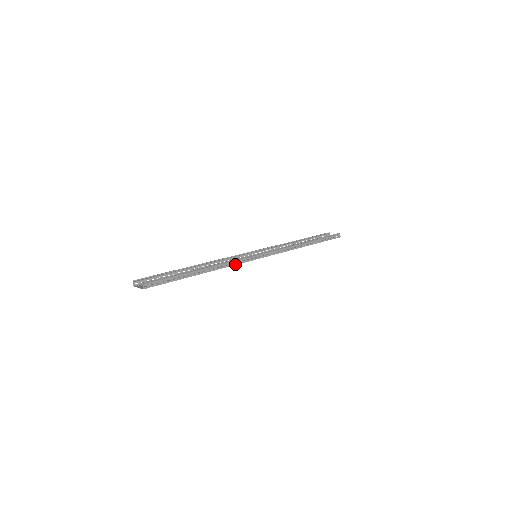
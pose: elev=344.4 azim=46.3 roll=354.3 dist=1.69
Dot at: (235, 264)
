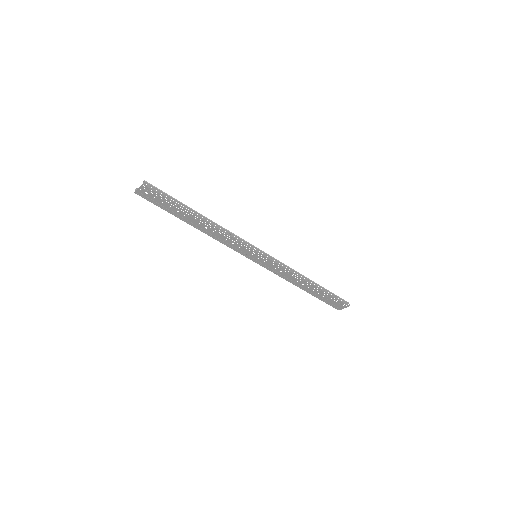
Dot at: (233, 237)
